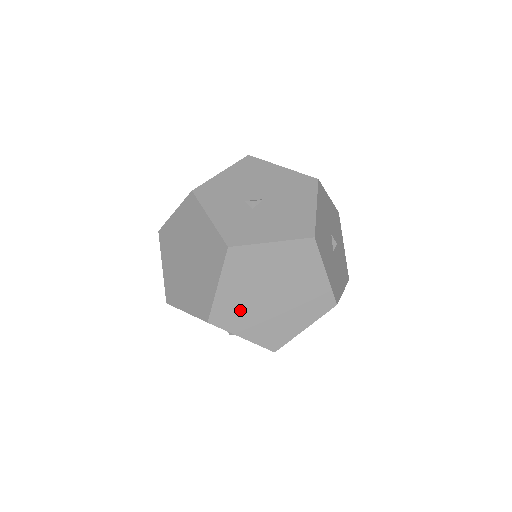
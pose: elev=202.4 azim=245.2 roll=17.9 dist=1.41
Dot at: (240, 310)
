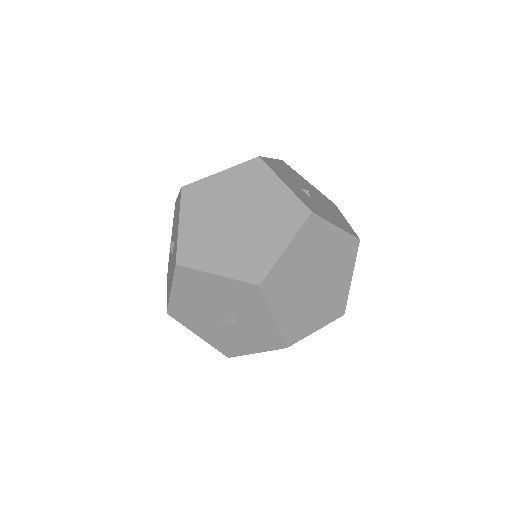
Dot at: (288, 284)
